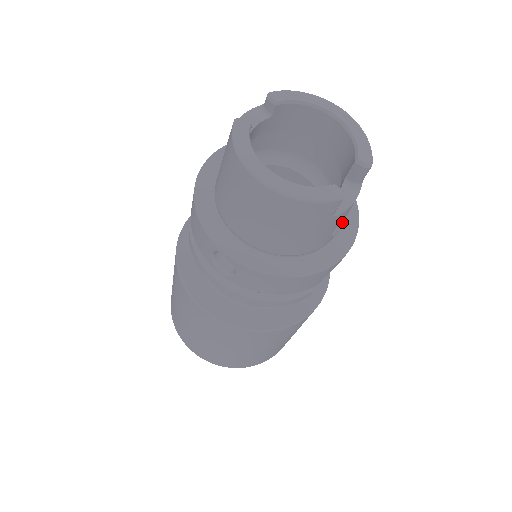
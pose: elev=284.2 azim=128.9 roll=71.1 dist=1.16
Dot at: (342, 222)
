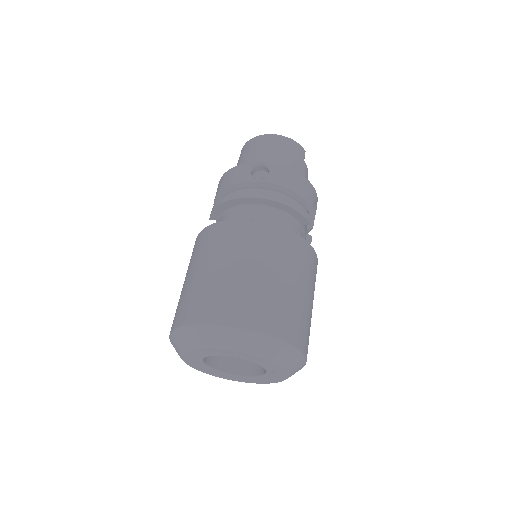
Dot at: occluded
